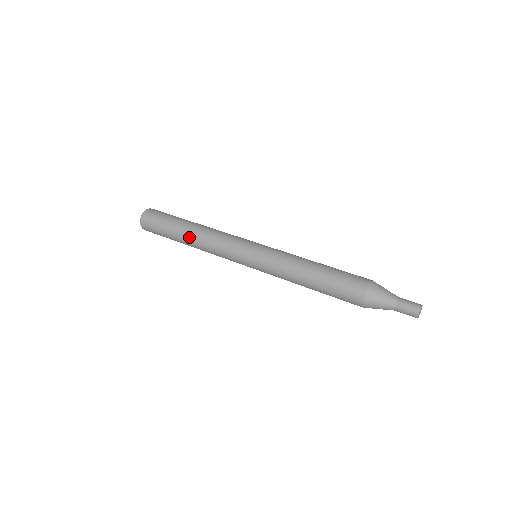
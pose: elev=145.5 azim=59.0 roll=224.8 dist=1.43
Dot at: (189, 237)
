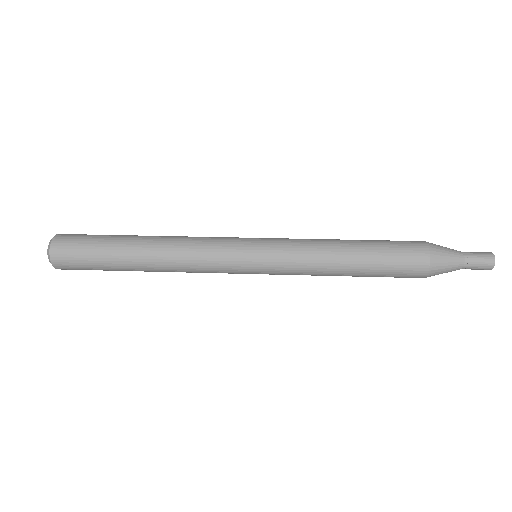
Dot at: (149, 269)
